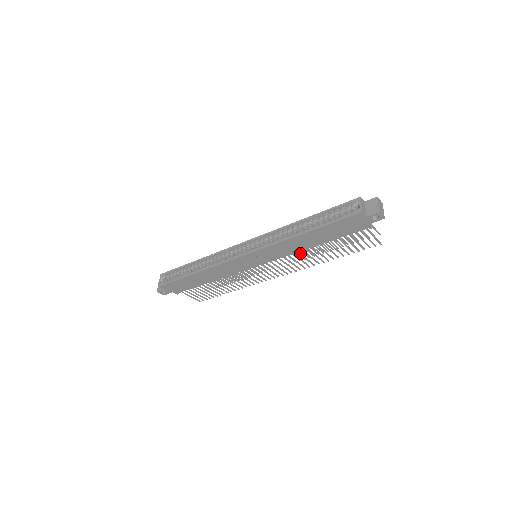
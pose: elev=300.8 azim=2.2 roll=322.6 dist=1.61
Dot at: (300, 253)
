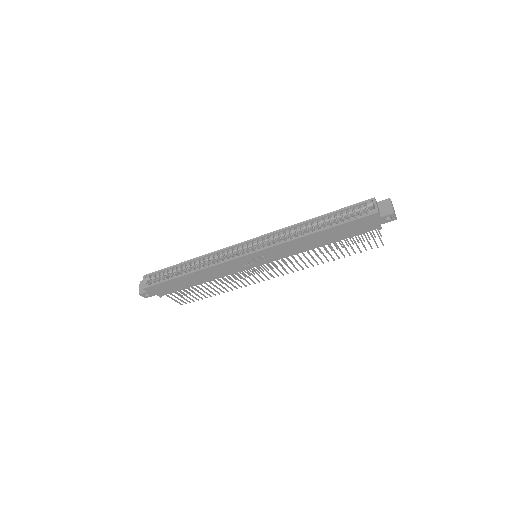
Dot at: (303, 253)
